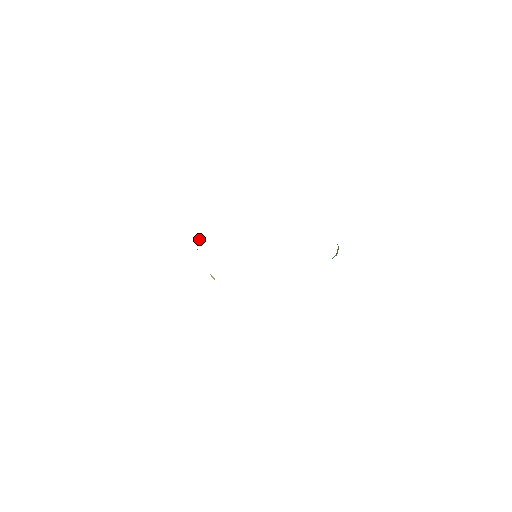
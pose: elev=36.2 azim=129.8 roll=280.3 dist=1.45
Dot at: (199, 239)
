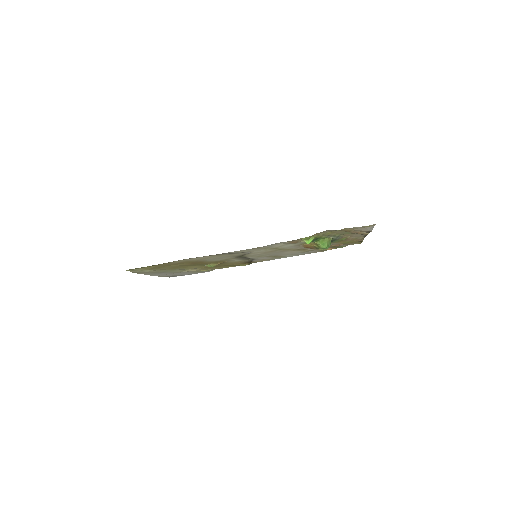
Dot at: (205, 270)
